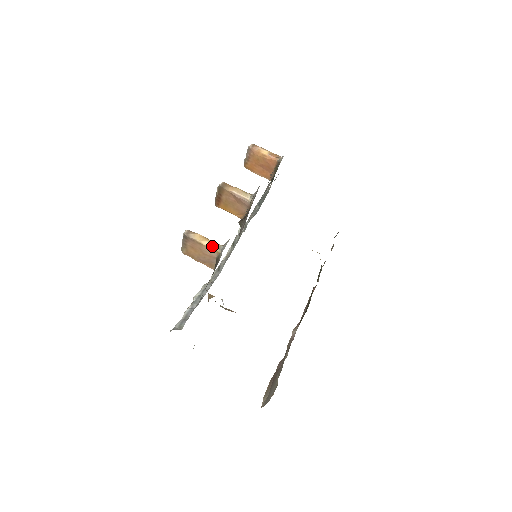
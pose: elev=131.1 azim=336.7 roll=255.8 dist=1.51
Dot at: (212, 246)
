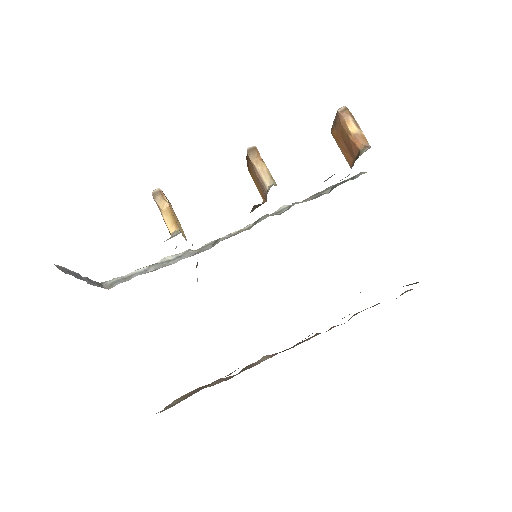
Dot at: (169, 225)
